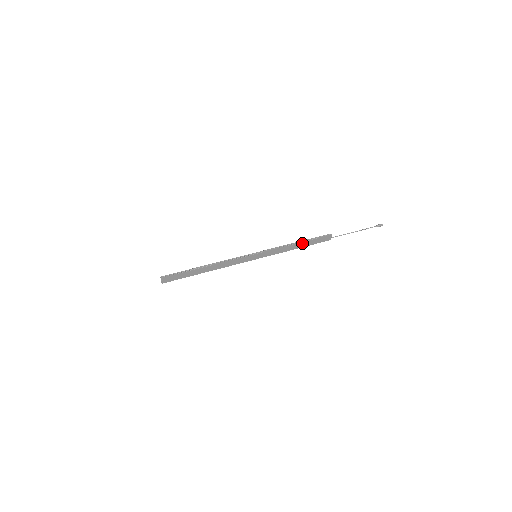
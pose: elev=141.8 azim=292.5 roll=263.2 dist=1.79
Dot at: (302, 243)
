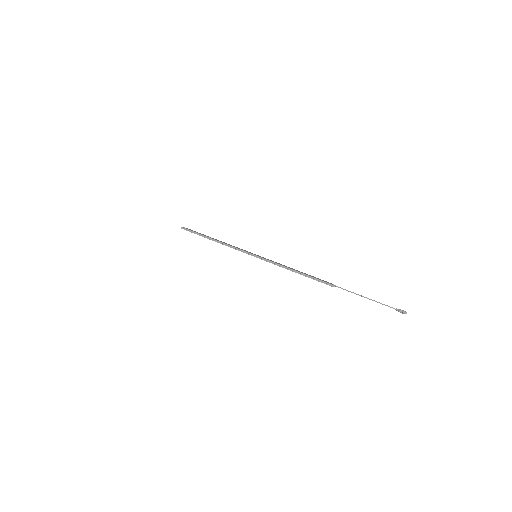
Dot at: (300, 274)
